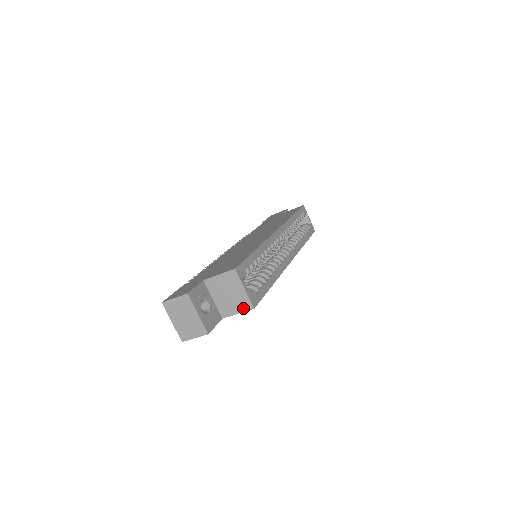
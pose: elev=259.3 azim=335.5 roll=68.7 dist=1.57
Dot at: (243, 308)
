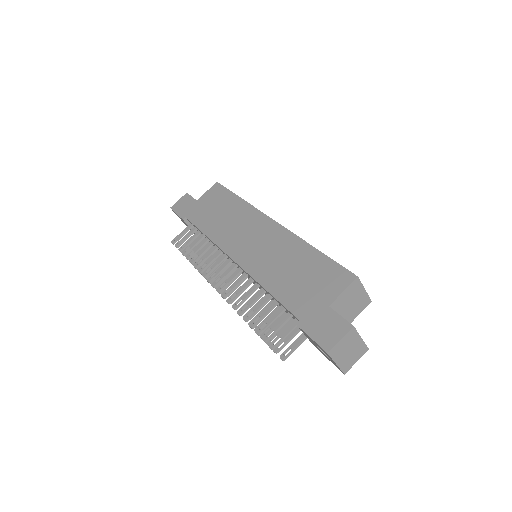
Dot at: (363, 307)
